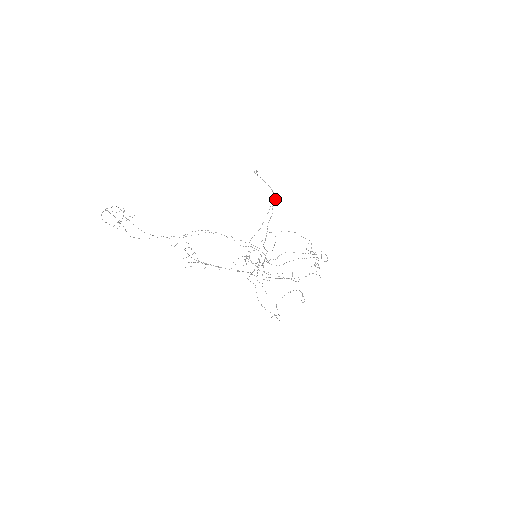
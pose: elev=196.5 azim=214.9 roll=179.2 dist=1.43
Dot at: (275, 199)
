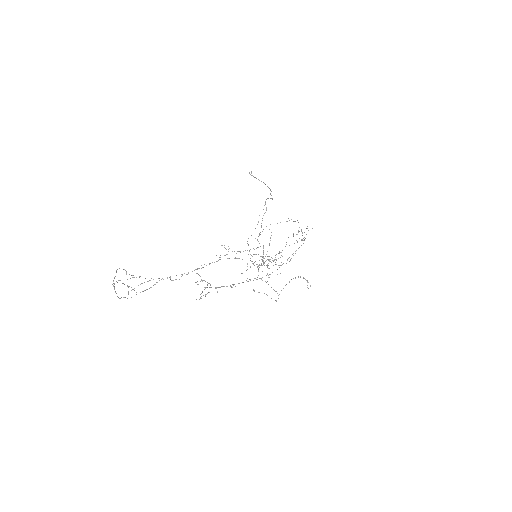
Dot at: occluded
